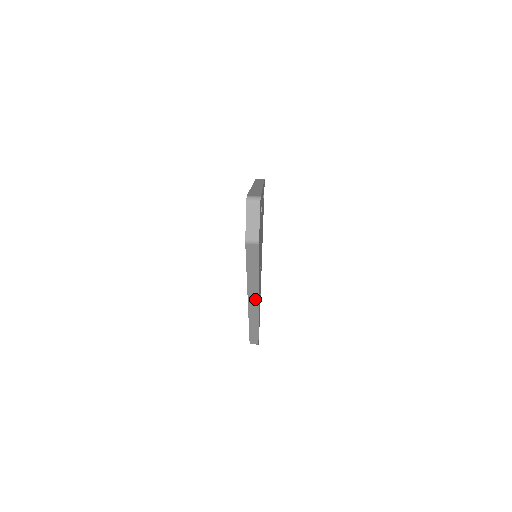
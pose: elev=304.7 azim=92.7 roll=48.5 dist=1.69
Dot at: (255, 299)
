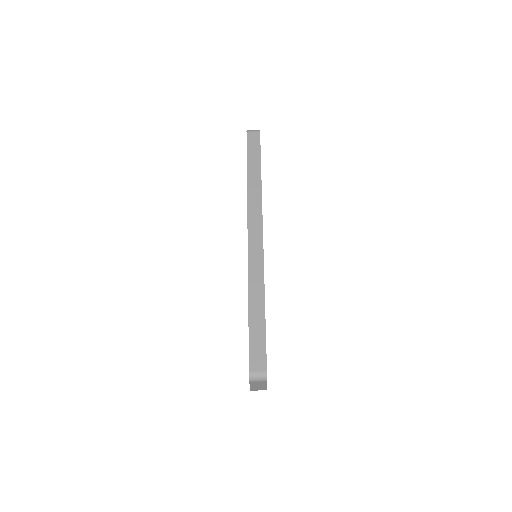
Dot at: occluded
